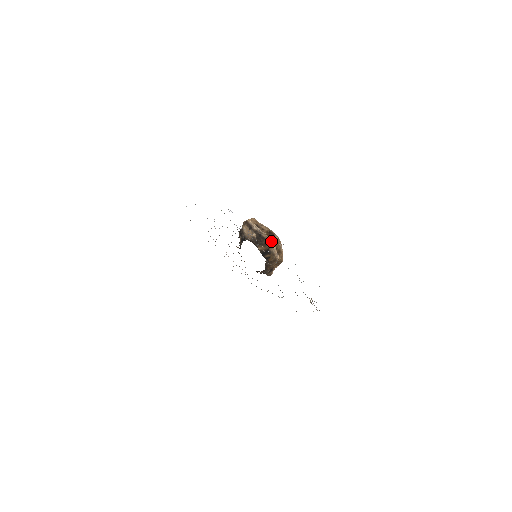
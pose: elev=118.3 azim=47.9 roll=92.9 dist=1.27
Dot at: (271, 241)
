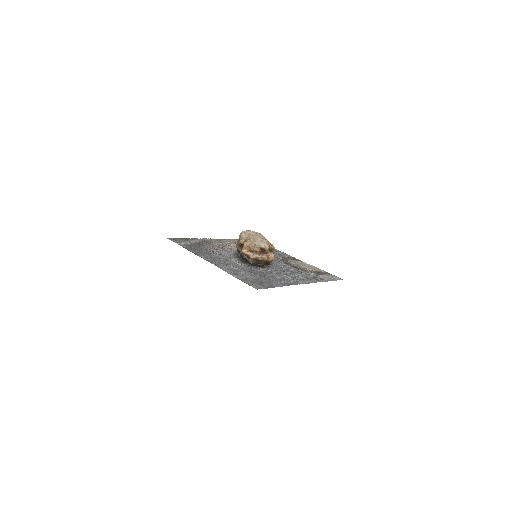
Dot at: (266, 257)
